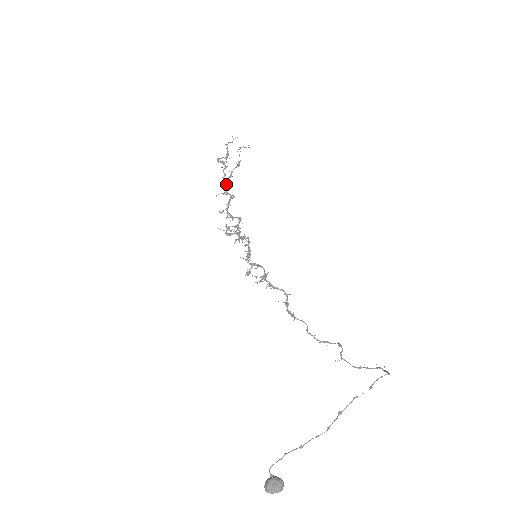
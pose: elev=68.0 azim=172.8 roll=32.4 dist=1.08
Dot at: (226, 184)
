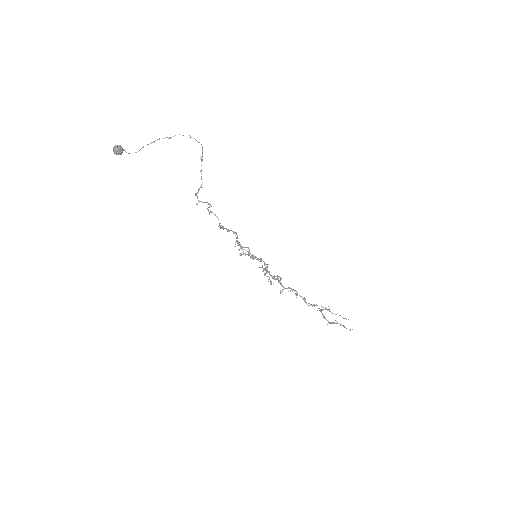
Dot at: (305, 299)
